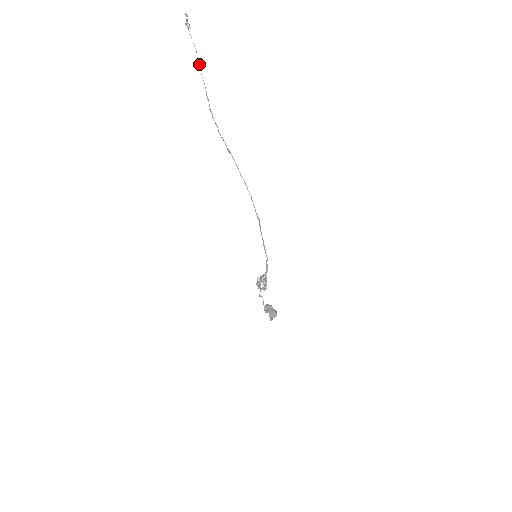
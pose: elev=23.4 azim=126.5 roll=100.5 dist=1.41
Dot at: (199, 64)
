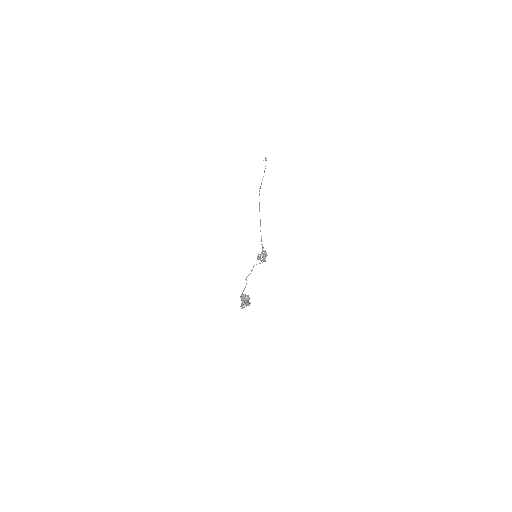
Dot at: occluded
